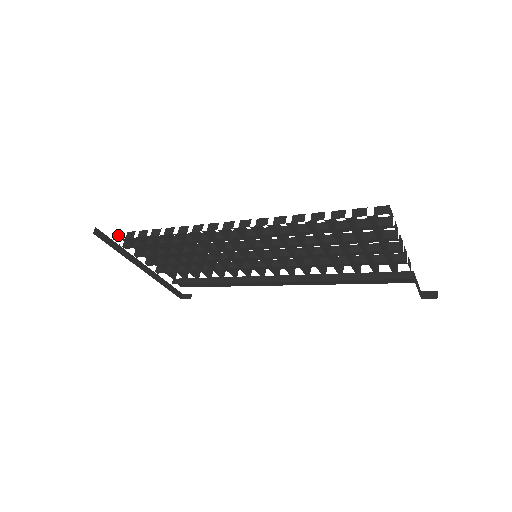
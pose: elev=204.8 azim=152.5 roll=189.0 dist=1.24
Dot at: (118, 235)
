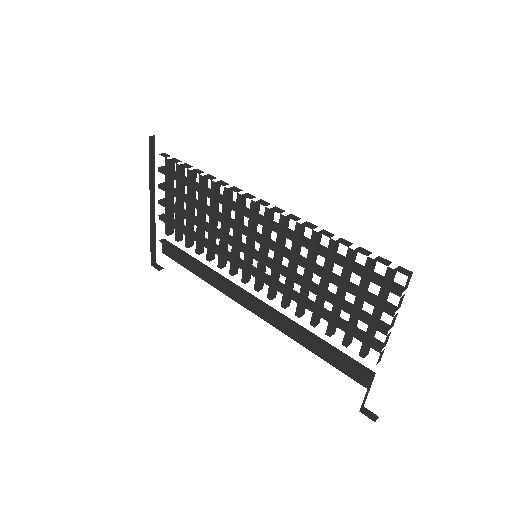
Dot at: (165, 154)
